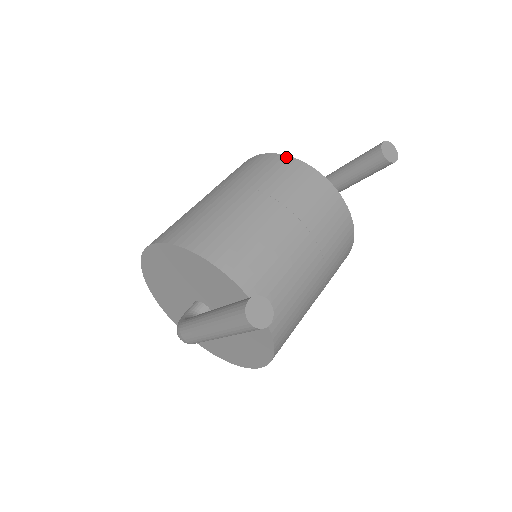
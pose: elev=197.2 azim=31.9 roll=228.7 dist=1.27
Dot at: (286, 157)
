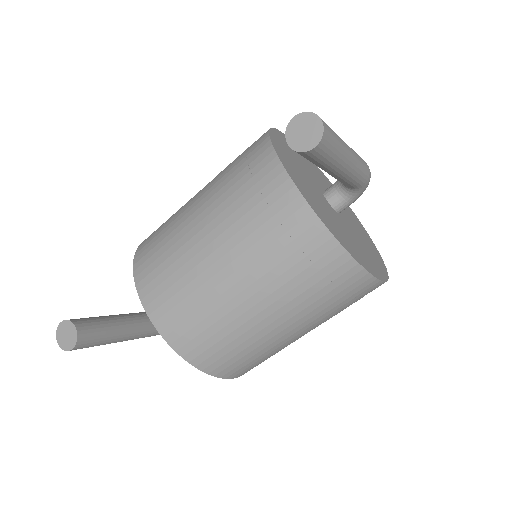
Dot at: (265, 137)
